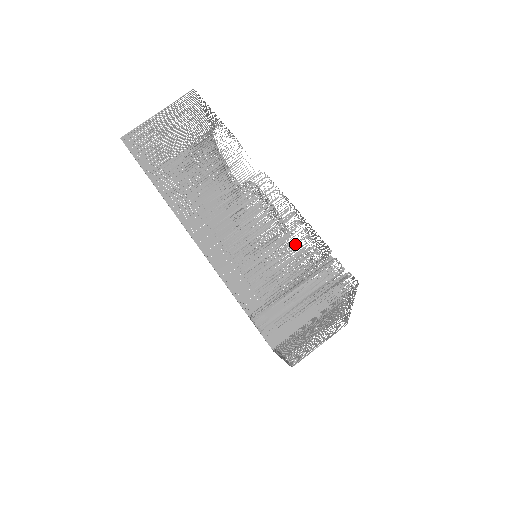
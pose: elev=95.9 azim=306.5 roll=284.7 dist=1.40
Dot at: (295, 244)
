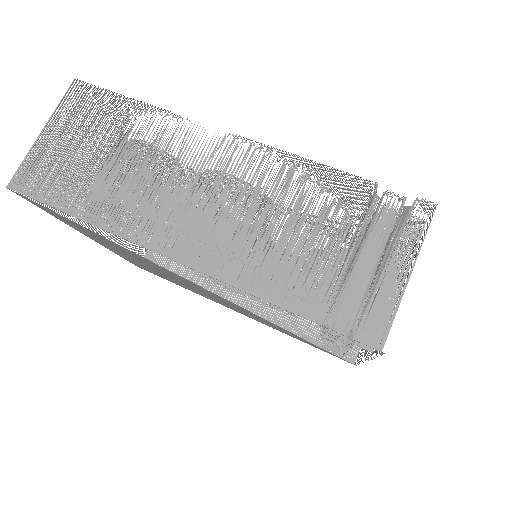
Dot at: occluded
